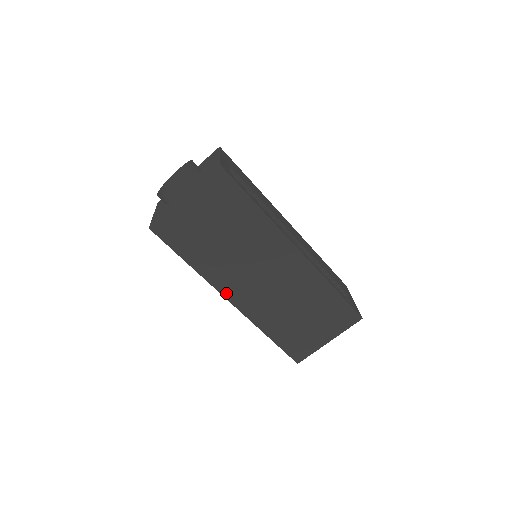
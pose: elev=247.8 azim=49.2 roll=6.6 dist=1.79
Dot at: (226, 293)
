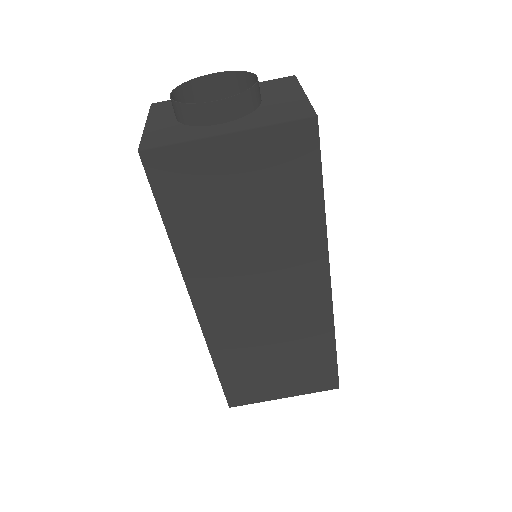
Dot at: (197, 296)
